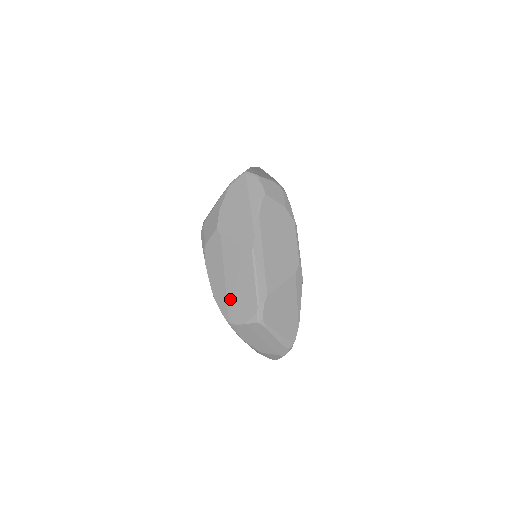
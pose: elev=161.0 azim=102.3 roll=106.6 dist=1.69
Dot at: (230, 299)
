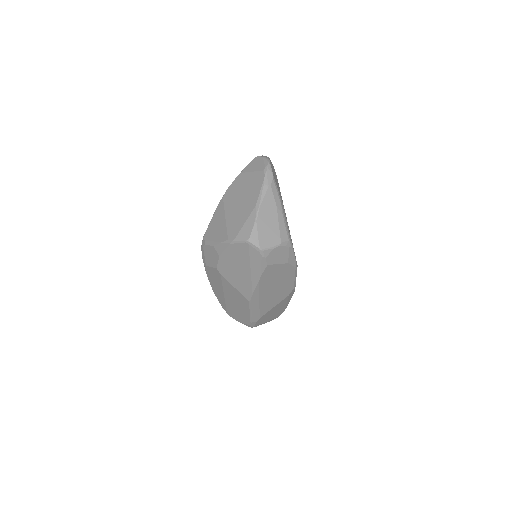
Dot at: (228, 307)
